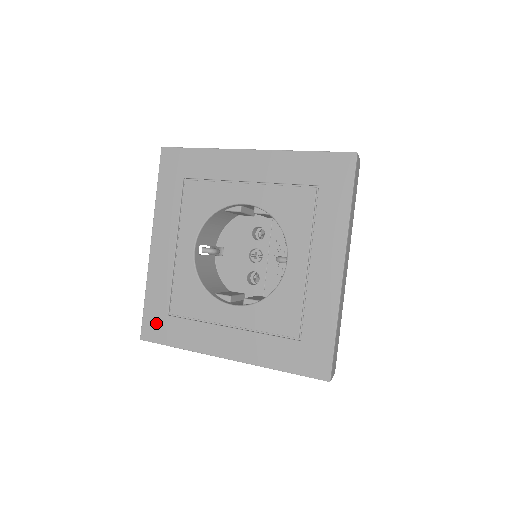
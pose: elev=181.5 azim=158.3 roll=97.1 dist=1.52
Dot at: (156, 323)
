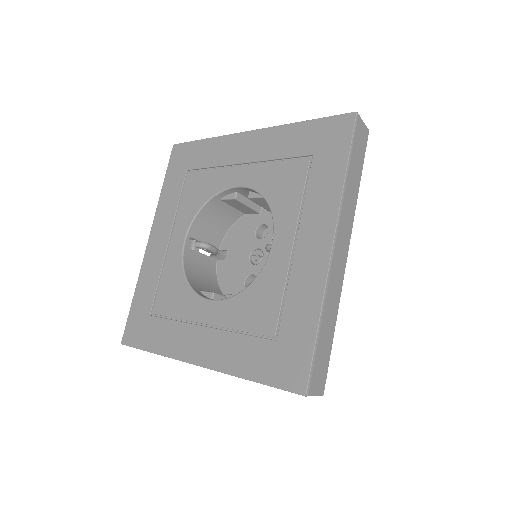
Dot at: (138, 324)
